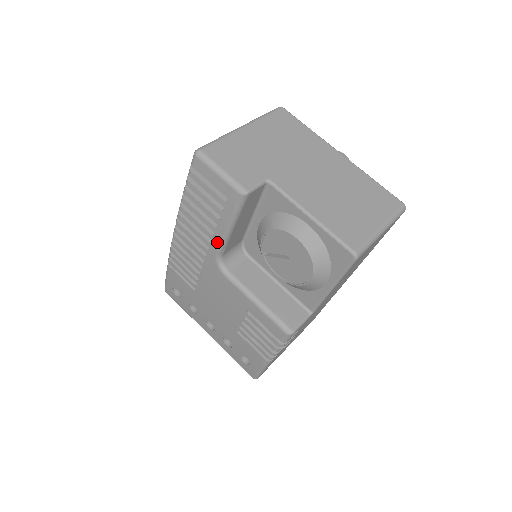
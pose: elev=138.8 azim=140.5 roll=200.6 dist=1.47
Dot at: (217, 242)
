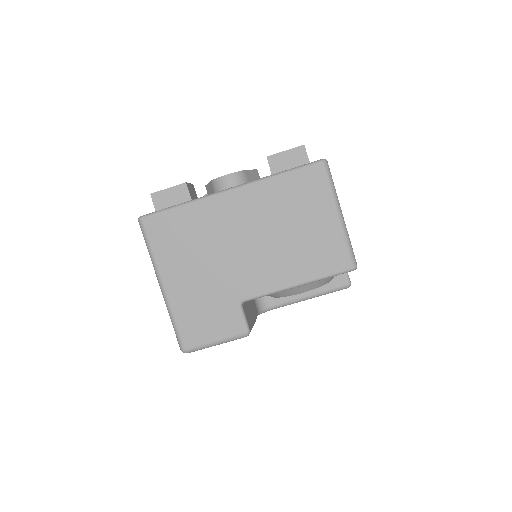
Dot at: occluded
